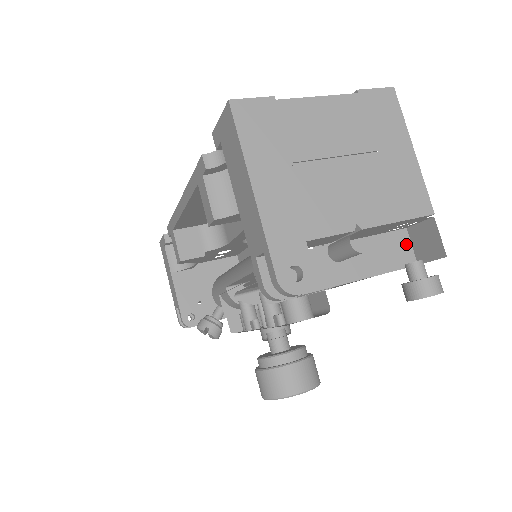
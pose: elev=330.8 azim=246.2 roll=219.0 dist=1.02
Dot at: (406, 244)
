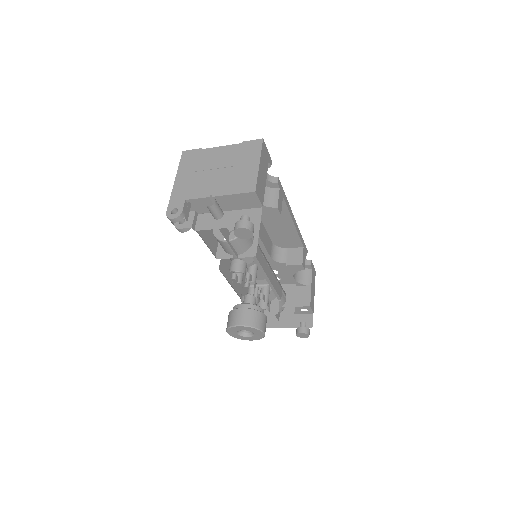
Dot at: (258, 215)
